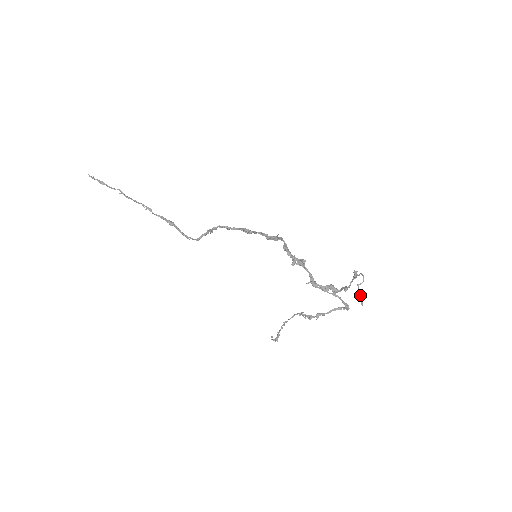
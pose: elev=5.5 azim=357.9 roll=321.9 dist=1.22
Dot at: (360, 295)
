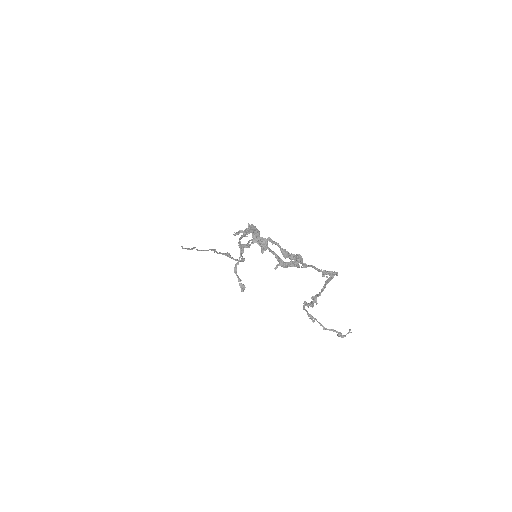
Dot at: occluded
